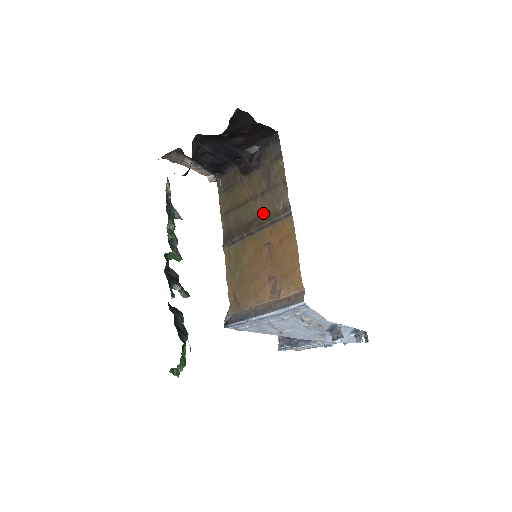
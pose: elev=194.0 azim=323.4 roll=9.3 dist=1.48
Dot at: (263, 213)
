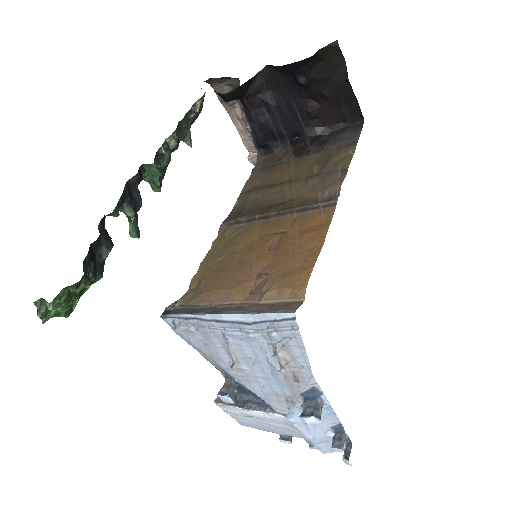
Dot at: (296, 198)
